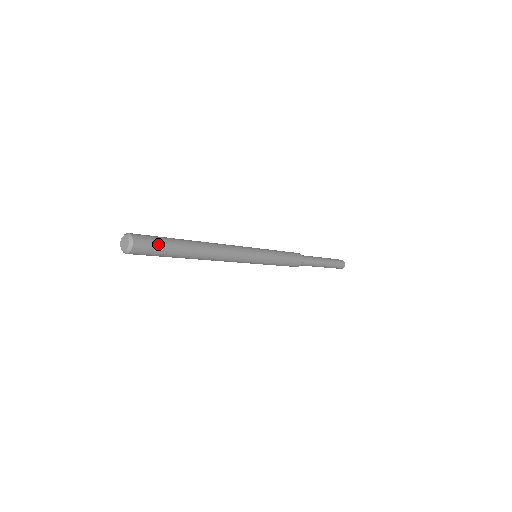
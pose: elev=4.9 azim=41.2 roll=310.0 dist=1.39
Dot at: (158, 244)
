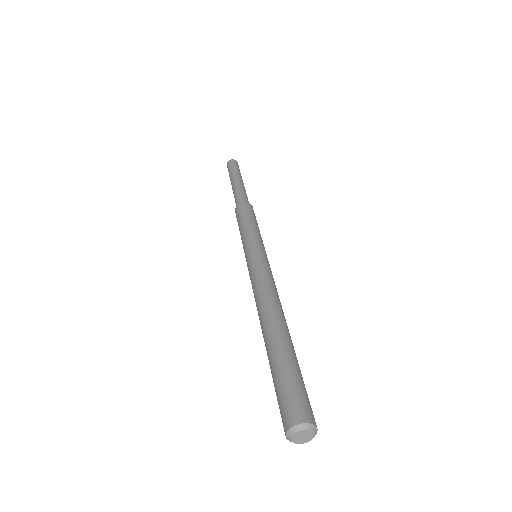
Dot at: (298, 385)
